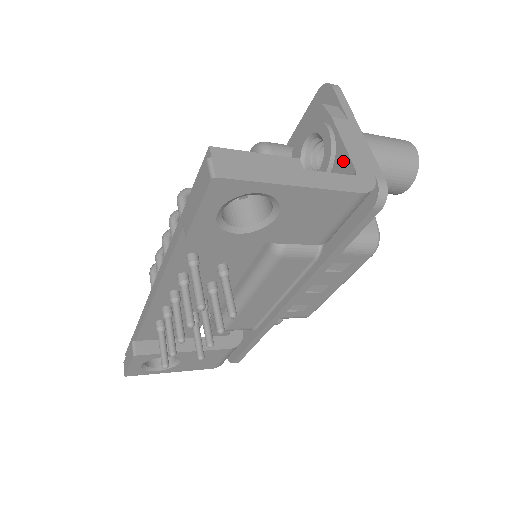
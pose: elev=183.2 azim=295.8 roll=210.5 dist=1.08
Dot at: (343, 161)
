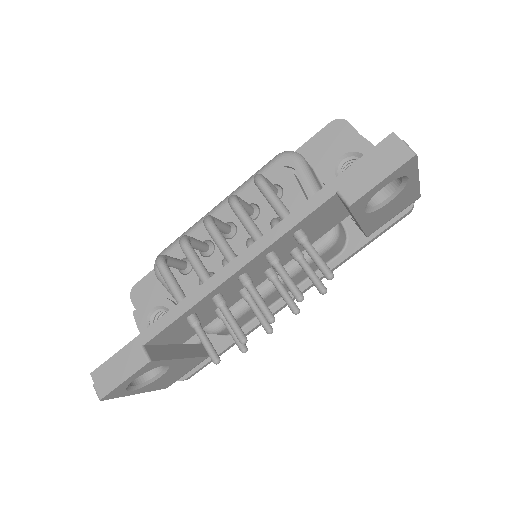
Dot at: occluded
